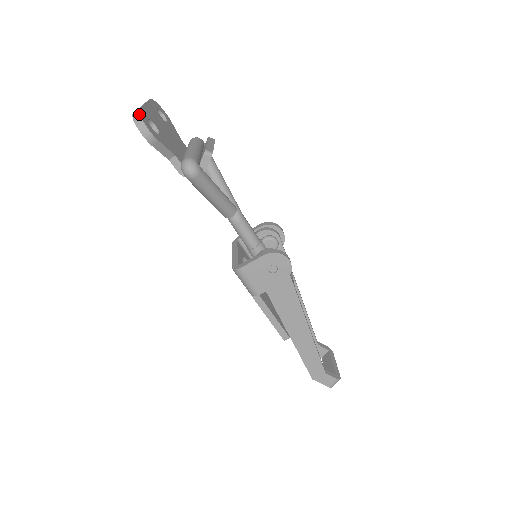
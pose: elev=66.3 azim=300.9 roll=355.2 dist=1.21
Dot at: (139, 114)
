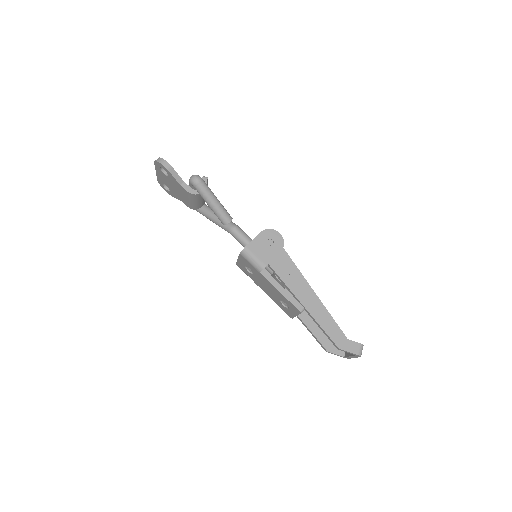
Dot at: (159, 158)
